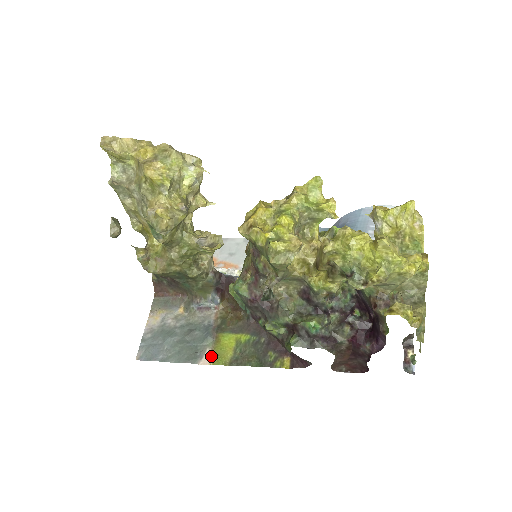
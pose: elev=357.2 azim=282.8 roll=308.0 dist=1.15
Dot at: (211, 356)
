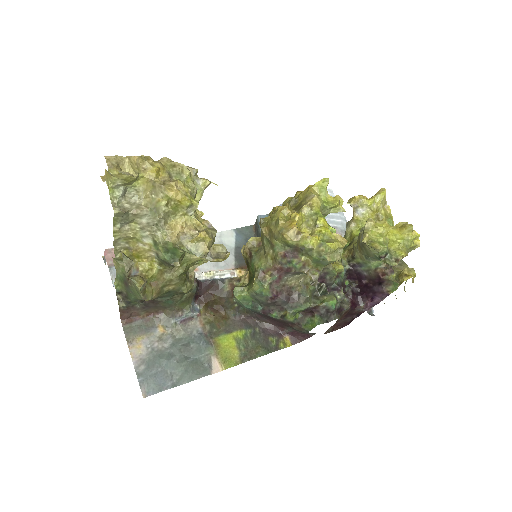
Dot at: (219, 362)
